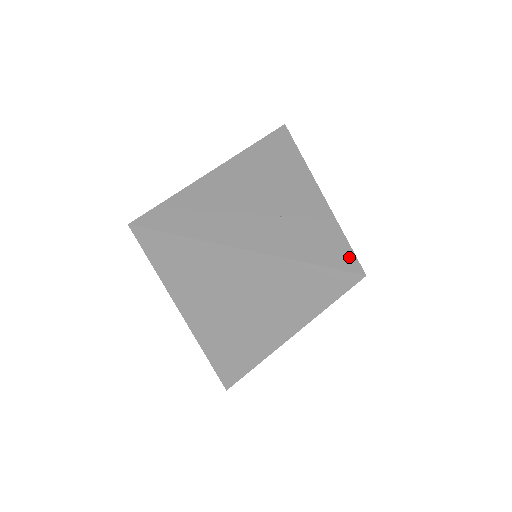
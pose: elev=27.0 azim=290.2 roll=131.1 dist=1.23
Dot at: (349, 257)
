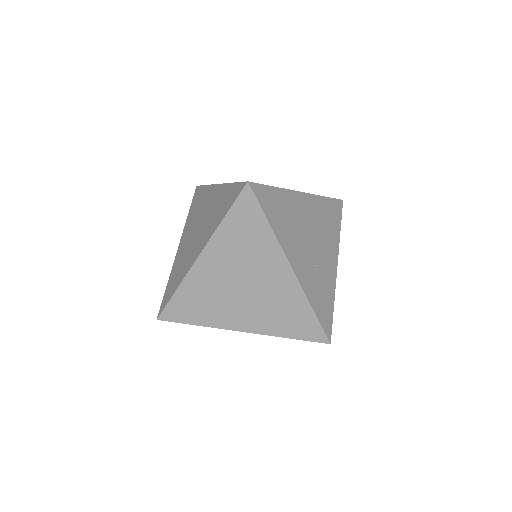
Dot at: (330, 325)
